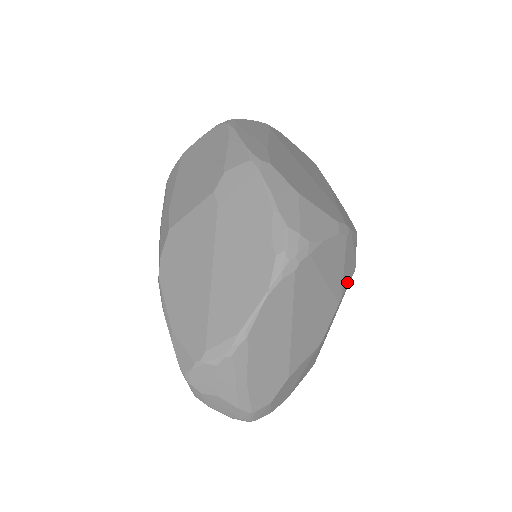
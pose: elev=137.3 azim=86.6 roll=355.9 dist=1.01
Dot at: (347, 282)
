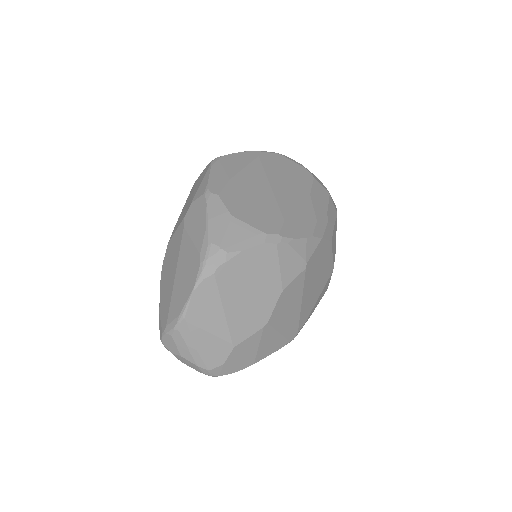
Dot at: (291, 278)
